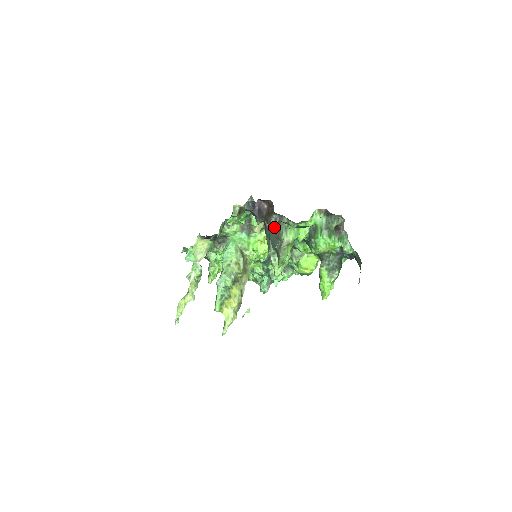
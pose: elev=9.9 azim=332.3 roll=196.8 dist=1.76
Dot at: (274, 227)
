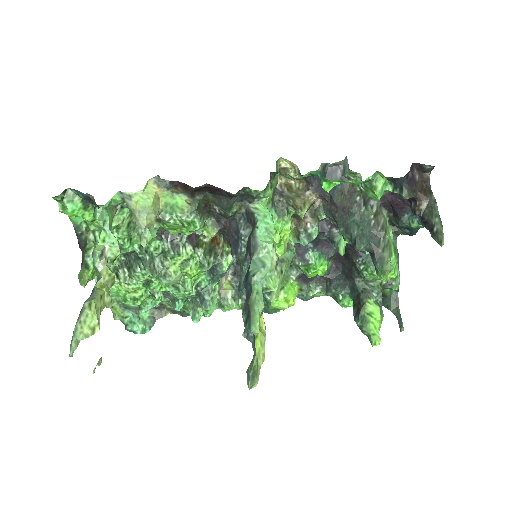
Dot at: (373, 216)
